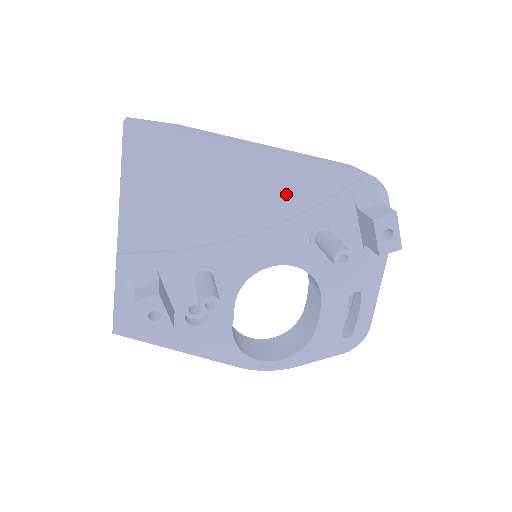
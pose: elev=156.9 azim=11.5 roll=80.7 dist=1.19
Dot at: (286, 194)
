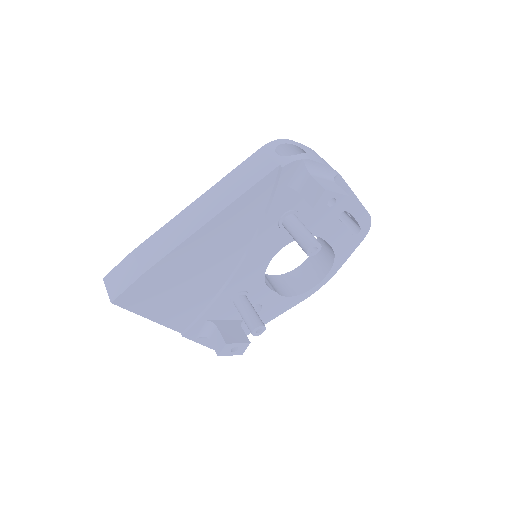
Dot at: (240, 227)
